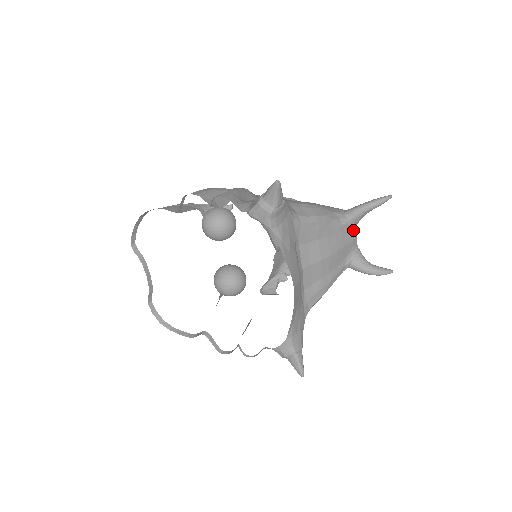
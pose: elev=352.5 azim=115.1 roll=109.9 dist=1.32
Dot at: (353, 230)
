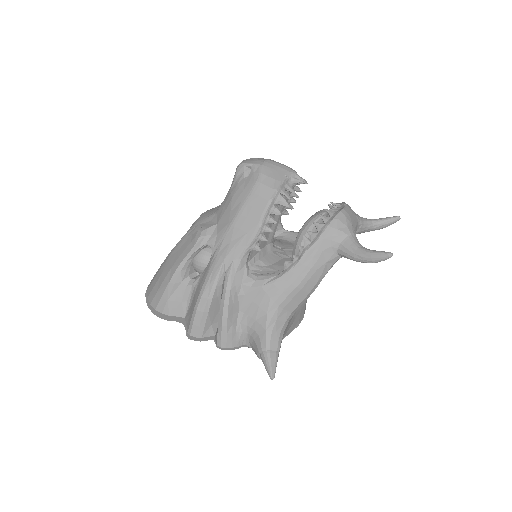
Dot at: occluded
